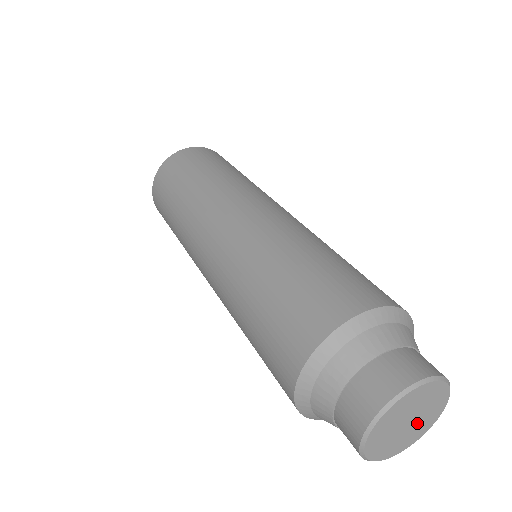
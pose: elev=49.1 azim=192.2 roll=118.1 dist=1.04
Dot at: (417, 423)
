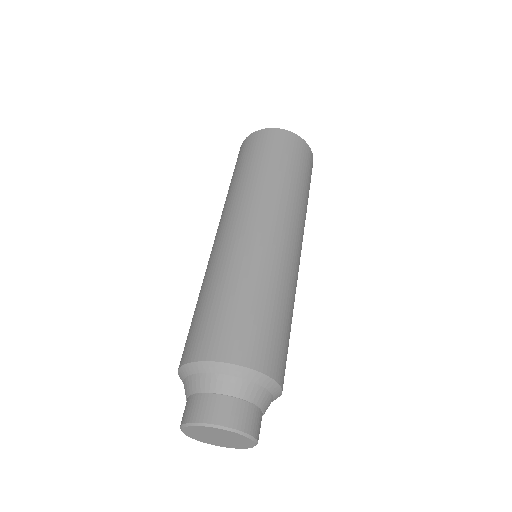
Dot at: (231, 441)
